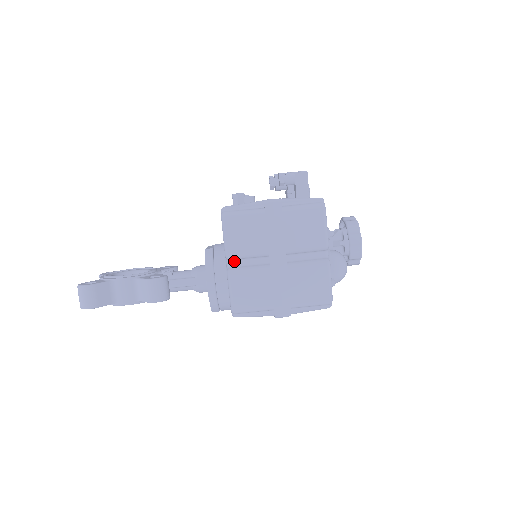
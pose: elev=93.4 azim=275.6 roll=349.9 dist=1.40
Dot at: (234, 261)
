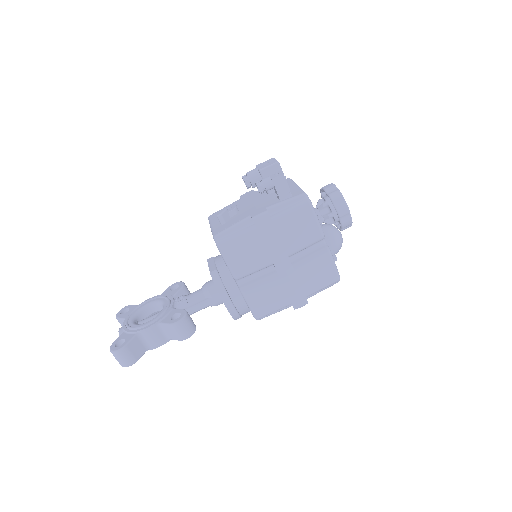
Dot at: (242, 278)
